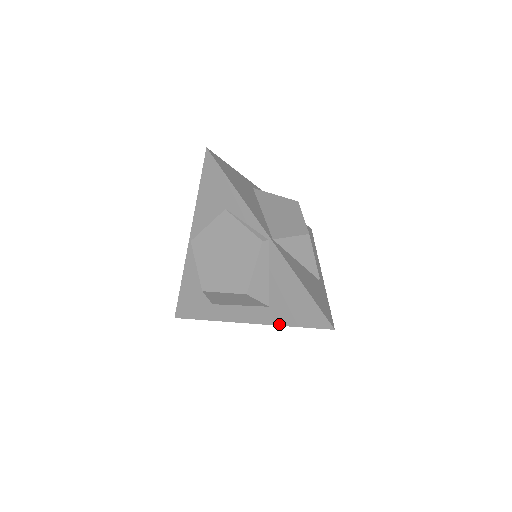
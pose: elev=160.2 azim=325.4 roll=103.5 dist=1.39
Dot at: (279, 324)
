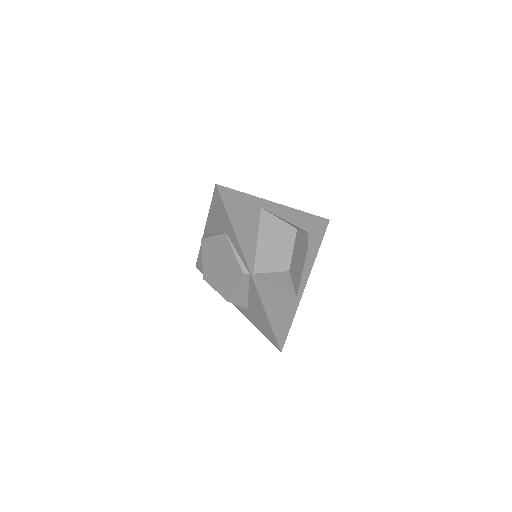
Dot at: (252, 323)
